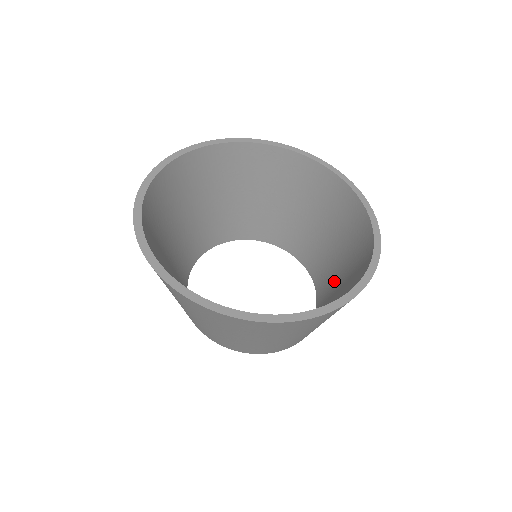
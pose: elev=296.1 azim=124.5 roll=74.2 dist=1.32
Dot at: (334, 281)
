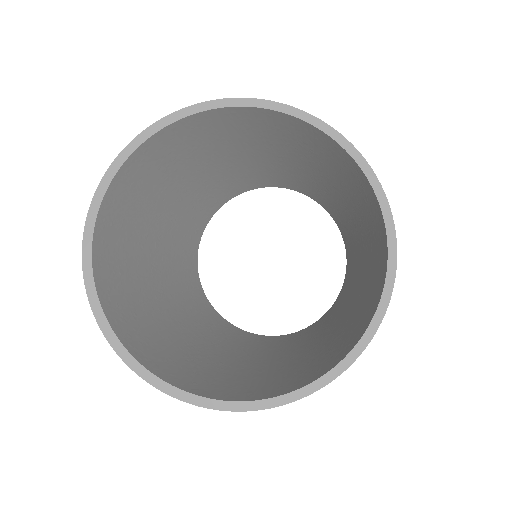
Dot at: (319, 336)
